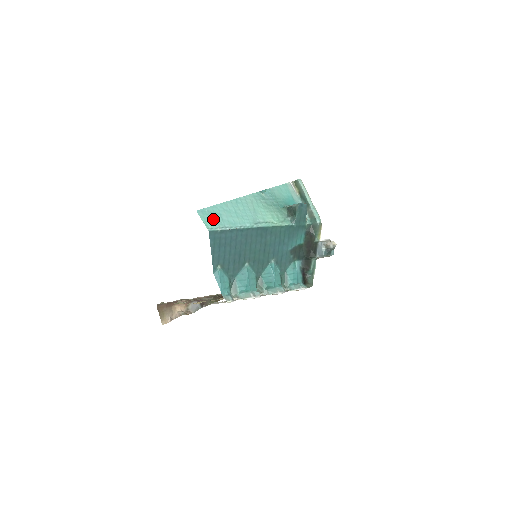
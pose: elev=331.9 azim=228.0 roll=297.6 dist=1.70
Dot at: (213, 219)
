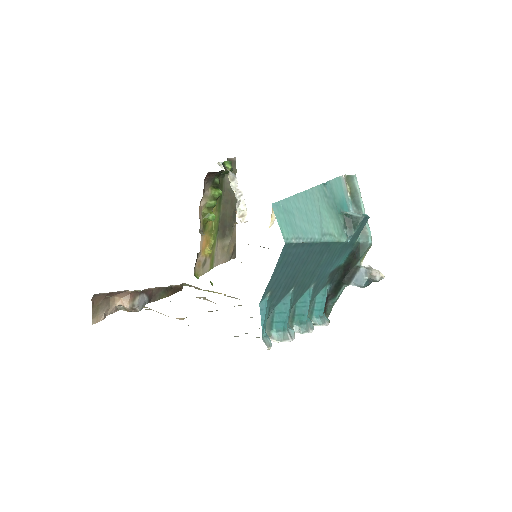
Dot at: (288, 222)
